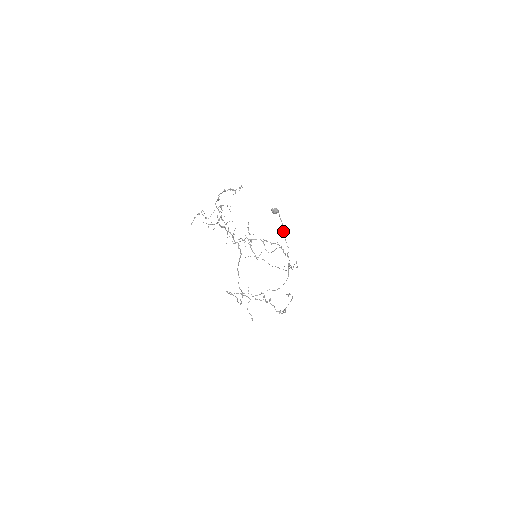
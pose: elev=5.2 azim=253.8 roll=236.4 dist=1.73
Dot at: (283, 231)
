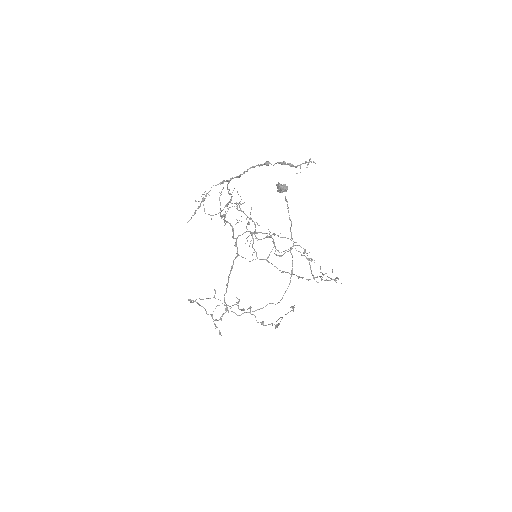
Dot at: (289, 217)
